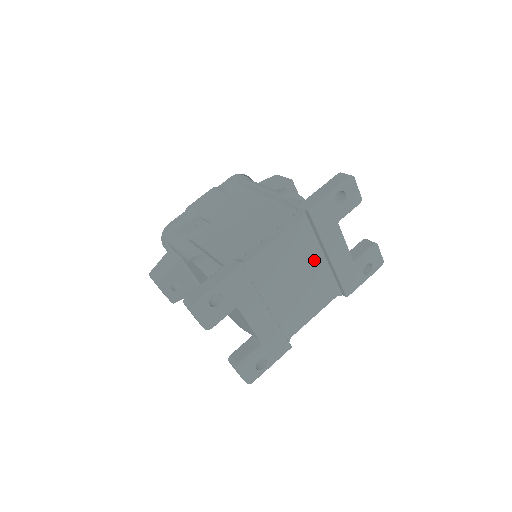
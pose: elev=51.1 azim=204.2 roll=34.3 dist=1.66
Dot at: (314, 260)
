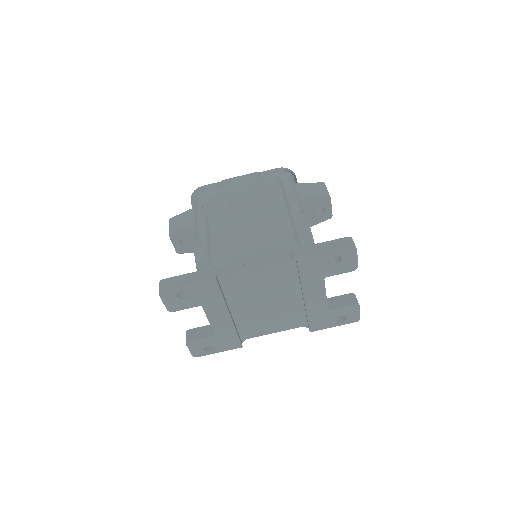
Dot at: (290, 295)
